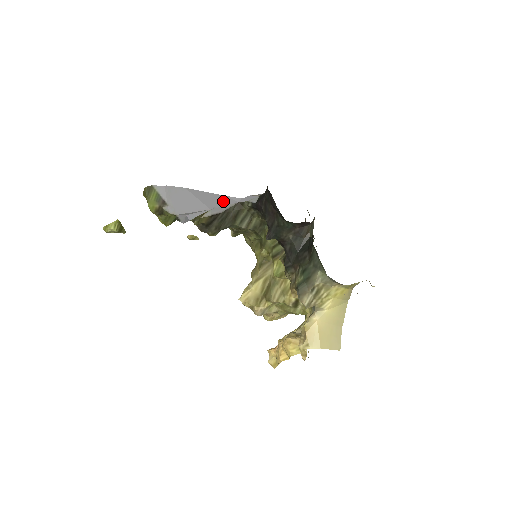
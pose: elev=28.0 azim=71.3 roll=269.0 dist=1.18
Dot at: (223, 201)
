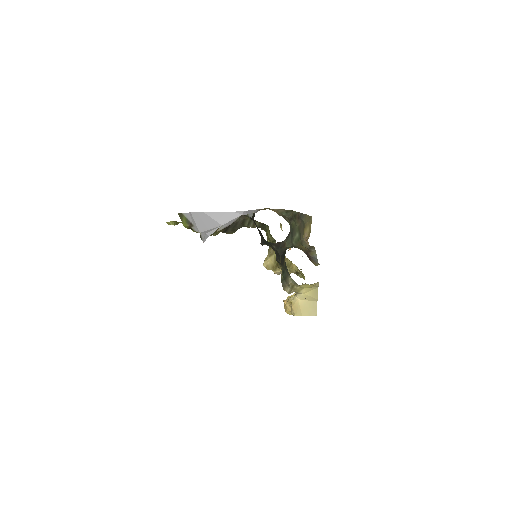
Dot at: (231, 216)
